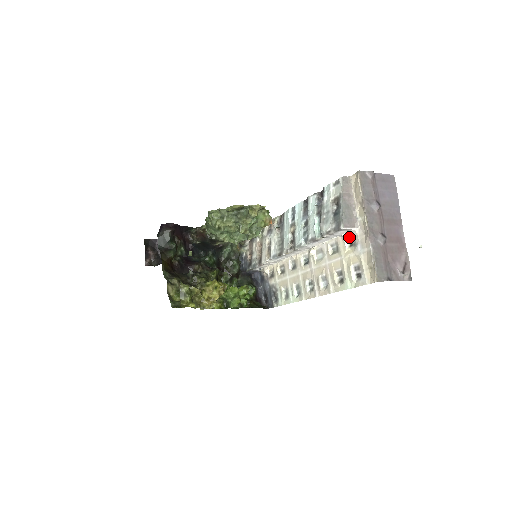
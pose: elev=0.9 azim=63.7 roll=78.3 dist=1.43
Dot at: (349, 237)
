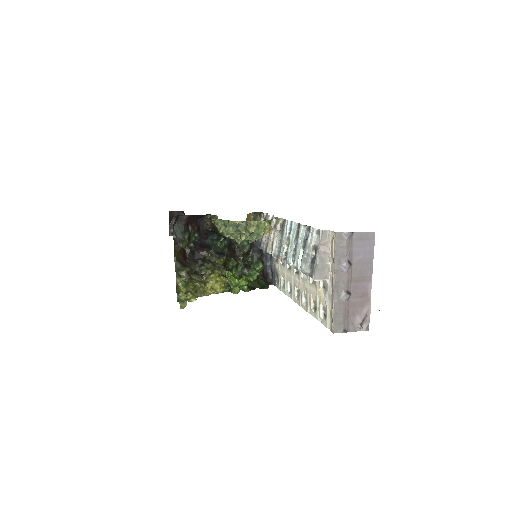
Dot at: (323, 280)
